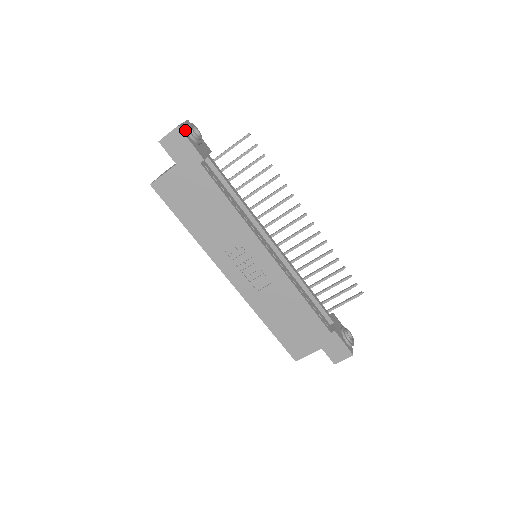
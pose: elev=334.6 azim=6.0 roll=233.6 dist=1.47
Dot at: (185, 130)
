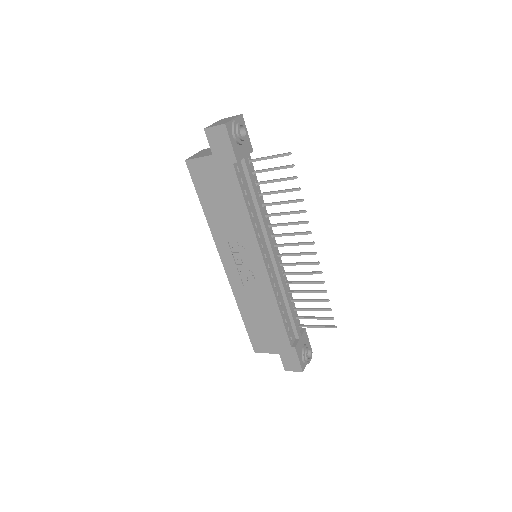
Dot at: (232, 128)
